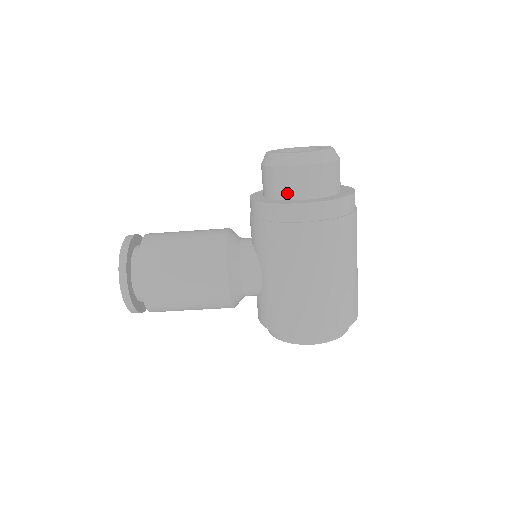
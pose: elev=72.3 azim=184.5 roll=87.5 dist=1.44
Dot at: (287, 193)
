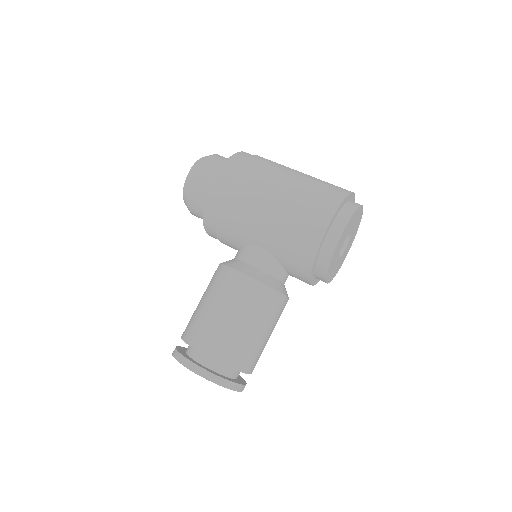
Dot at: occluded
